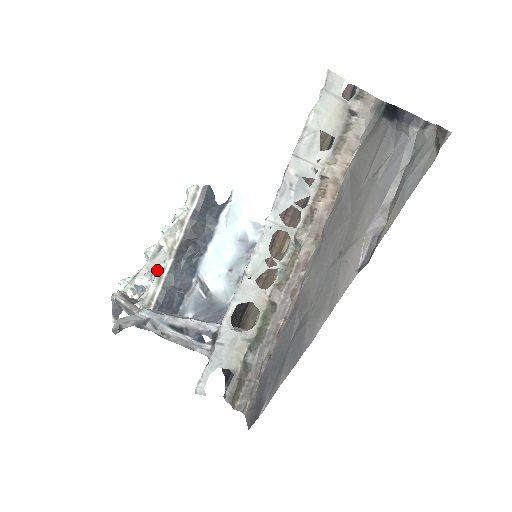
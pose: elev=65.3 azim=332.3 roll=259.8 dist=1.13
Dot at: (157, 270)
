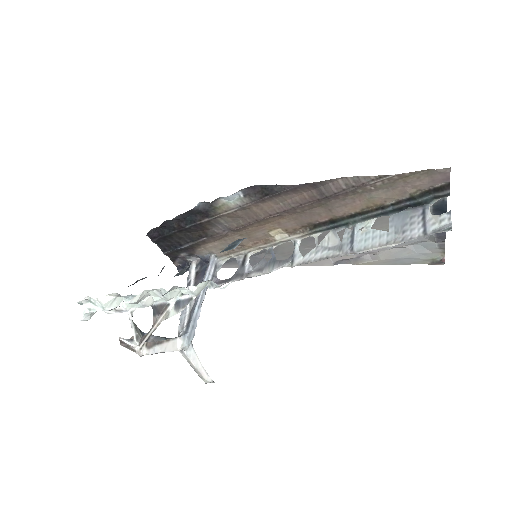
Dot at: (153, 305)
